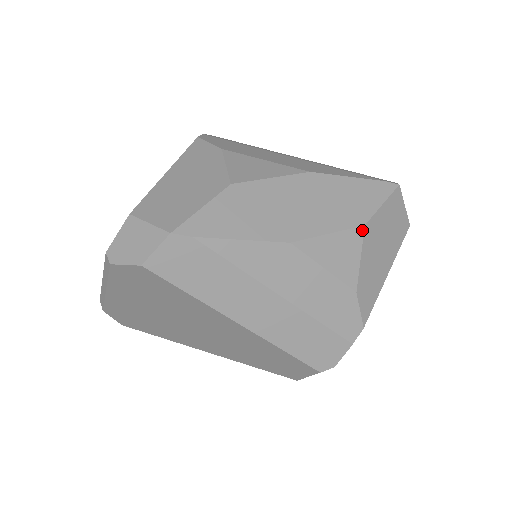
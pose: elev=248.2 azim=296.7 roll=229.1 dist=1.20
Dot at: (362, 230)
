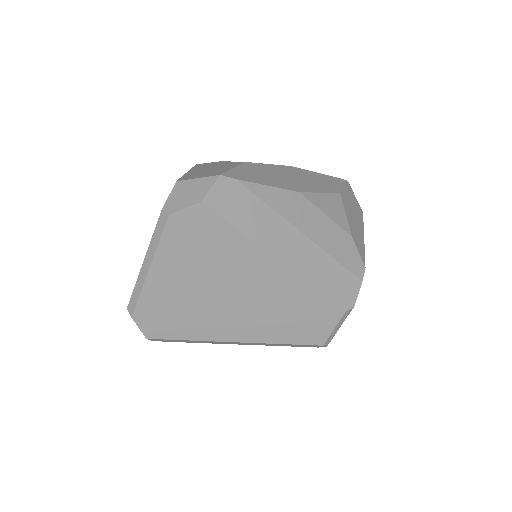
Dot at: (340, 196)
